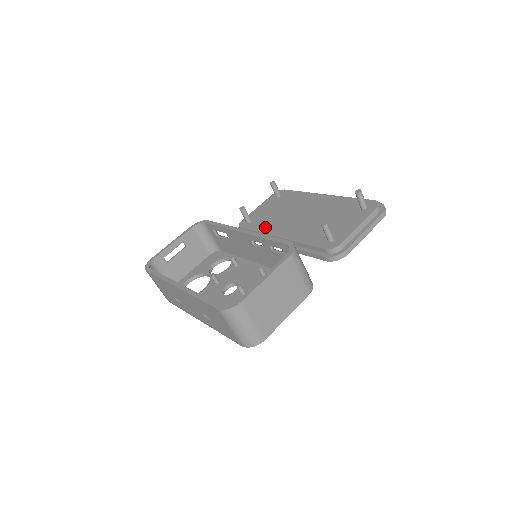
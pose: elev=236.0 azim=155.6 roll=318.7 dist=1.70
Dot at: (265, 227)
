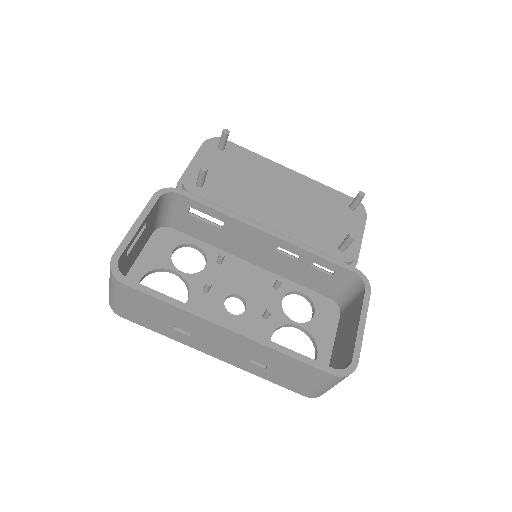
Dot at: (236, 204)
